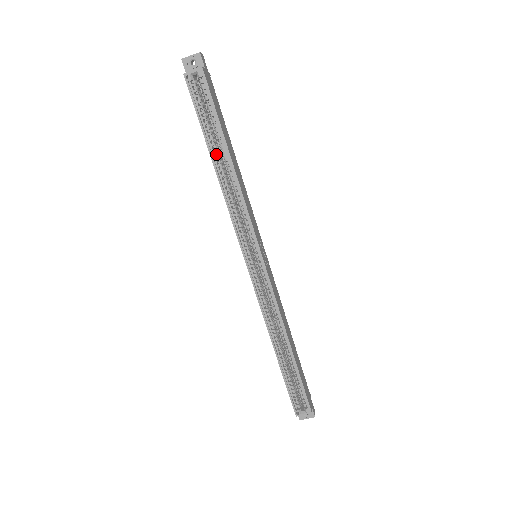
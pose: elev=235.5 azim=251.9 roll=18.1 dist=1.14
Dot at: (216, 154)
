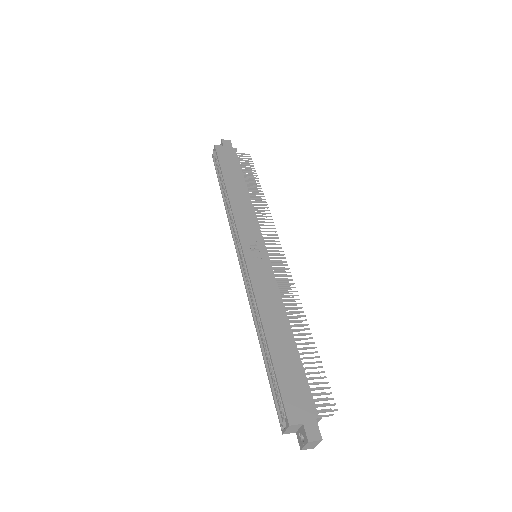
Dot at: (224, 190)
